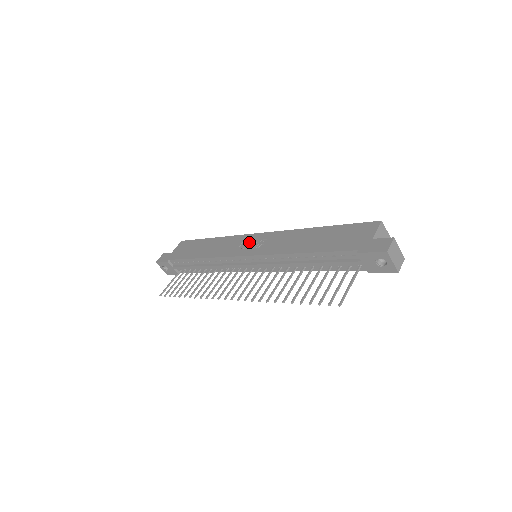
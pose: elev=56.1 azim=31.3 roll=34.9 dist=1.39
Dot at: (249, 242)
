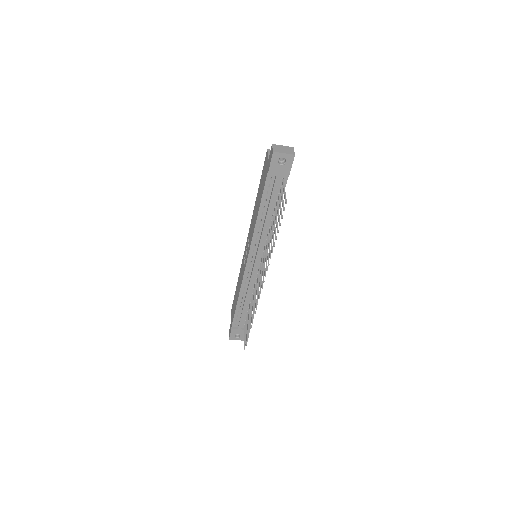
Dot at: (245, 254)
